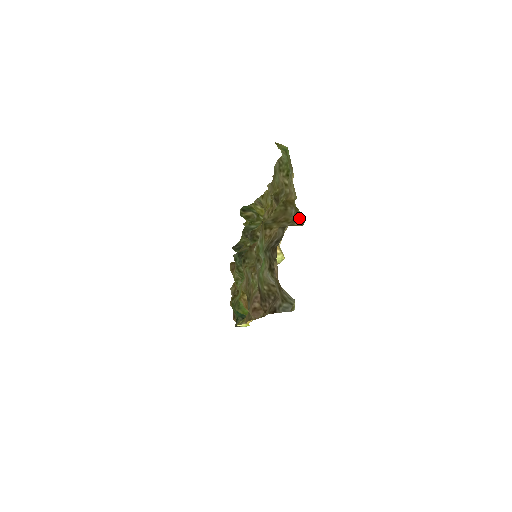
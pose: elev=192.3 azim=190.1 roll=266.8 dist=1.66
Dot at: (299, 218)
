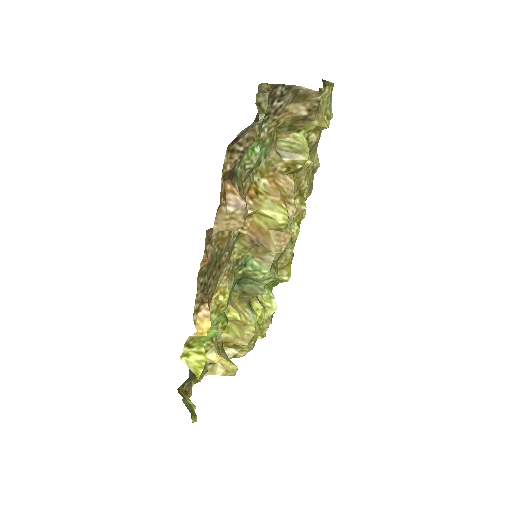
Dot at: (319, 102)
